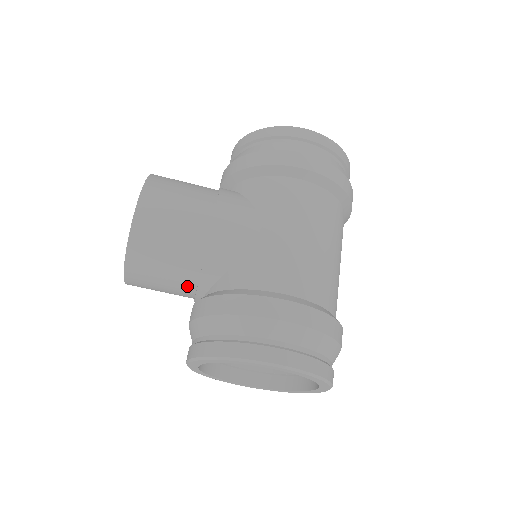
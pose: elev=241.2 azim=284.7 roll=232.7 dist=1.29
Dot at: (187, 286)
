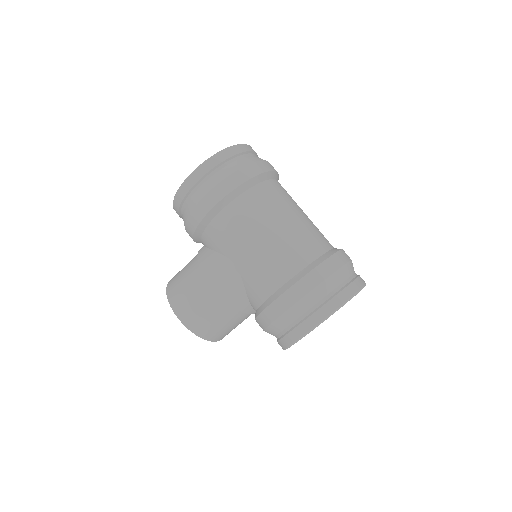
Dot at: (244, 317)
